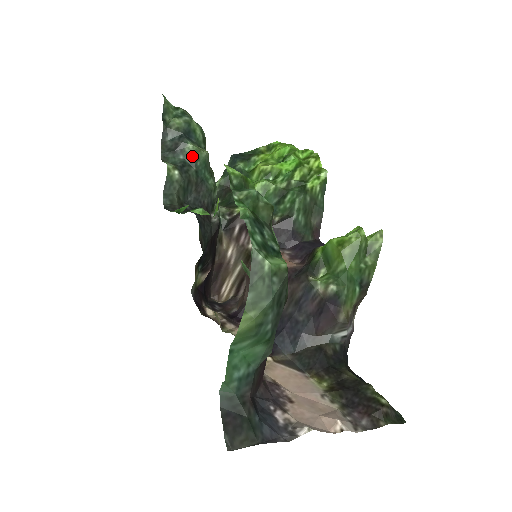
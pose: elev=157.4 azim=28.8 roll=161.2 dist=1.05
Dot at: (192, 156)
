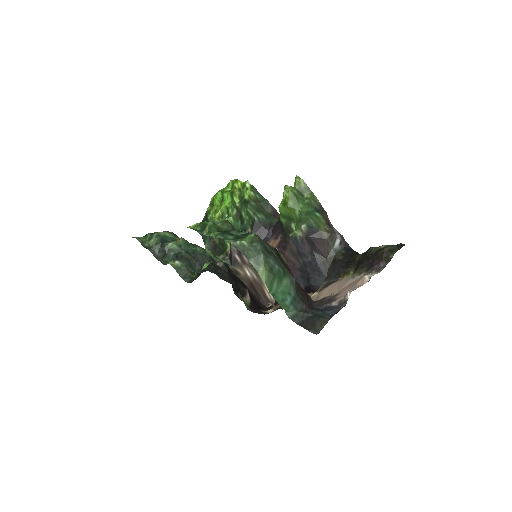
Dot at: (176, 248)
